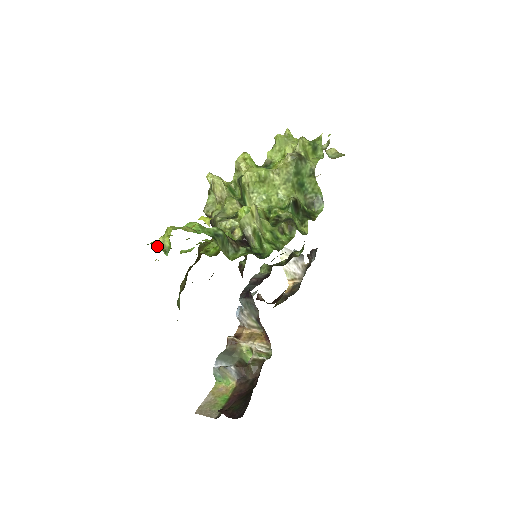
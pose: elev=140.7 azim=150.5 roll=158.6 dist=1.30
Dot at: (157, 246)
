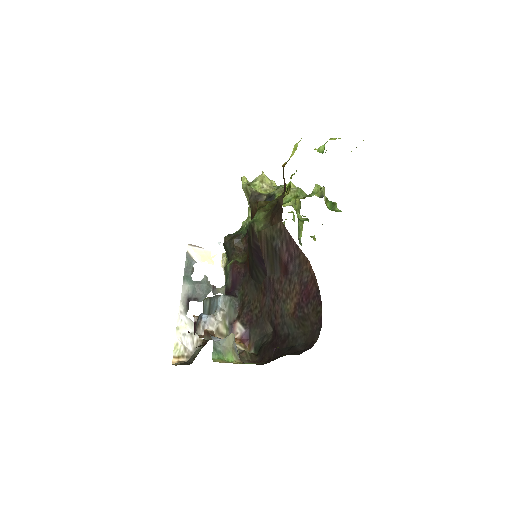
Dot at: occluded
